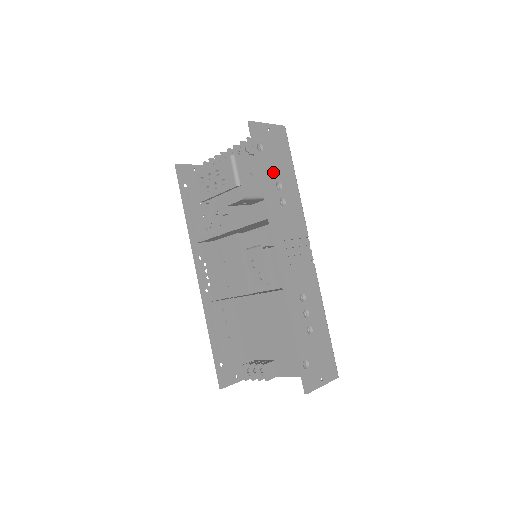
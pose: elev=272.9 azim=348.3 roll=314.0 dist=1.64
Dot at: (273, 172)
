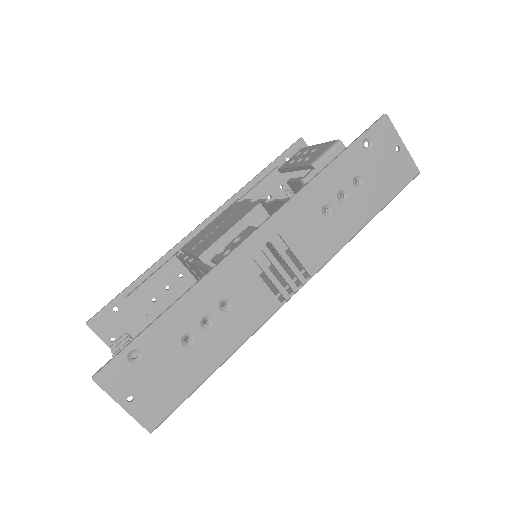
Dot at: (353, 178)
